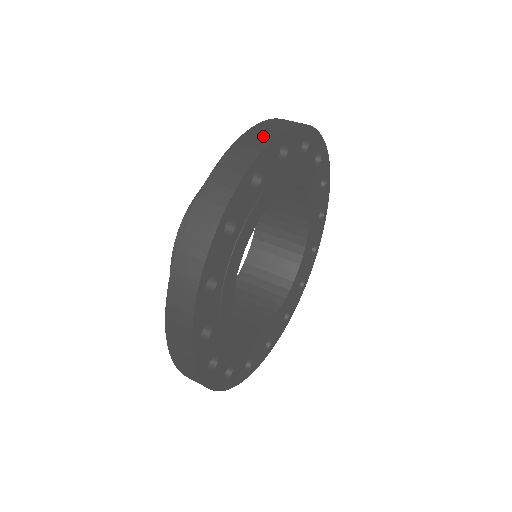
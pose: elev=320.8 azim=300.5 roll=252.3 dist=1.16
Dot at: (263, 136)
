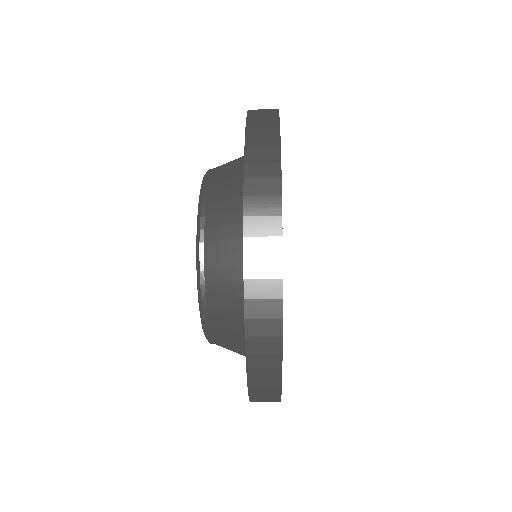
Dot at: (267, 109)
